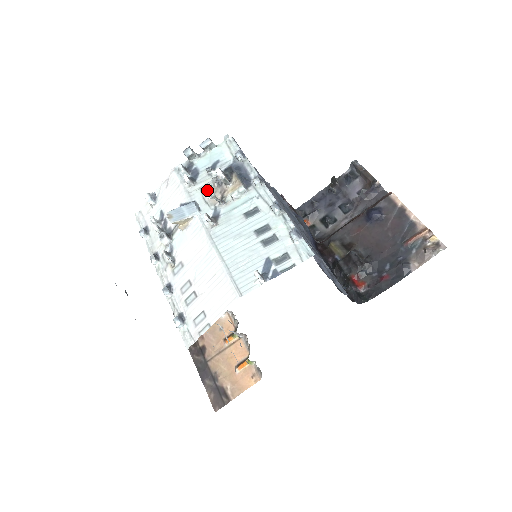
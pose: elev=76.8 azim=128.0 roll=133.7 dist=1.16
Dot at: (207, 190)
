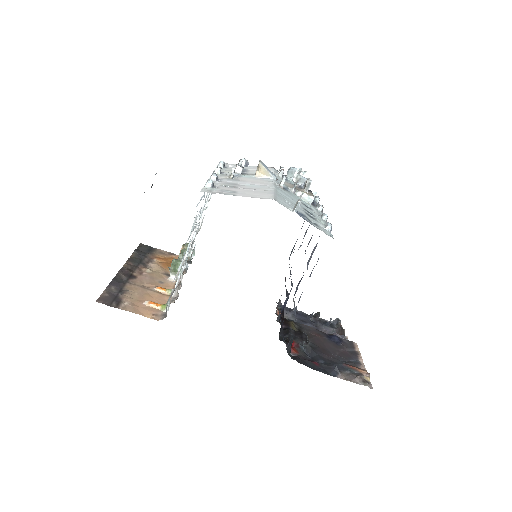
Dot at: (301, 170)
